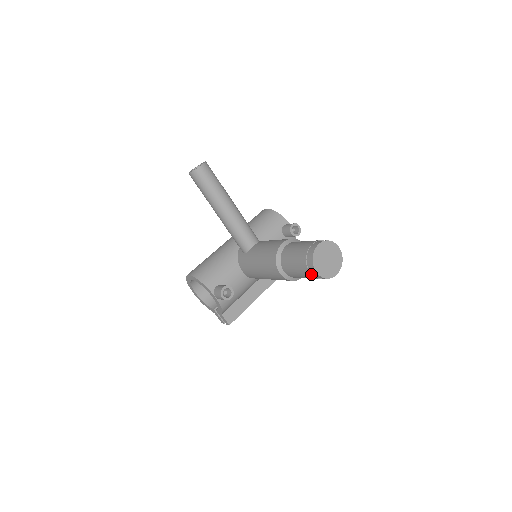
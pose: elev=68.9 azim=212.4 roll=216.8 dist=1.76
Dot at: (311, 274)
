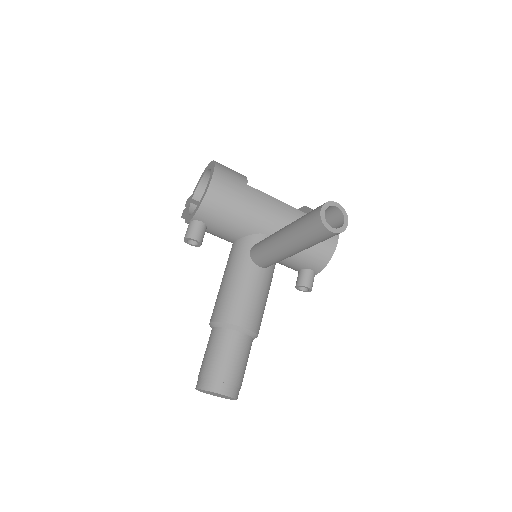
Dot at: (198, 377)
